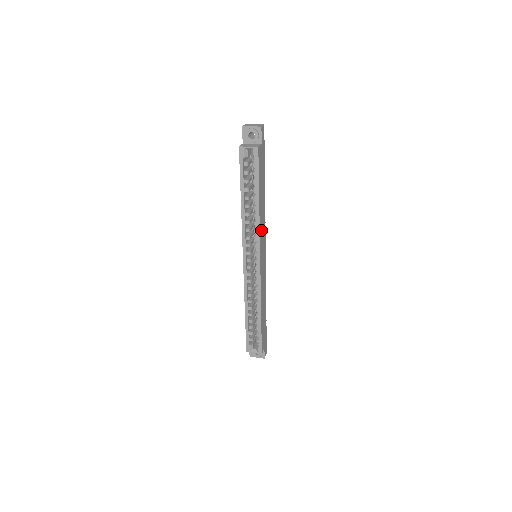
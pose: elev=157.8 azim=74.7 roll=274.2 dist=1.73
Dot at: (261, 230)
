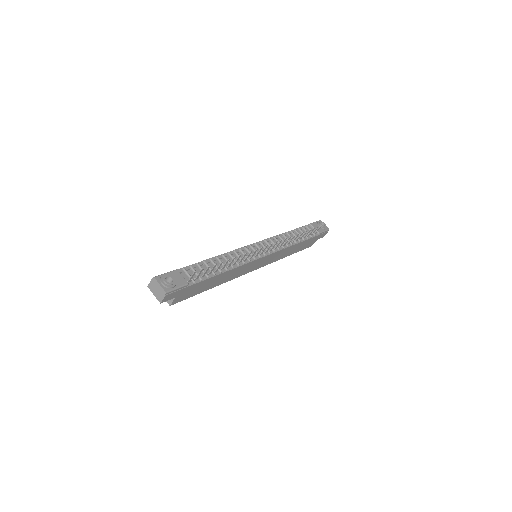
Dot at: (237, 274)
